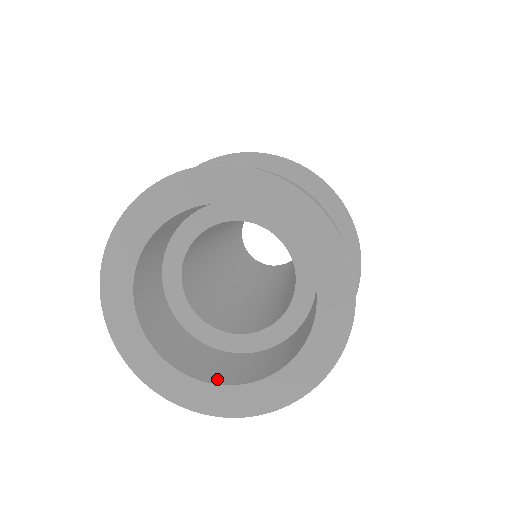
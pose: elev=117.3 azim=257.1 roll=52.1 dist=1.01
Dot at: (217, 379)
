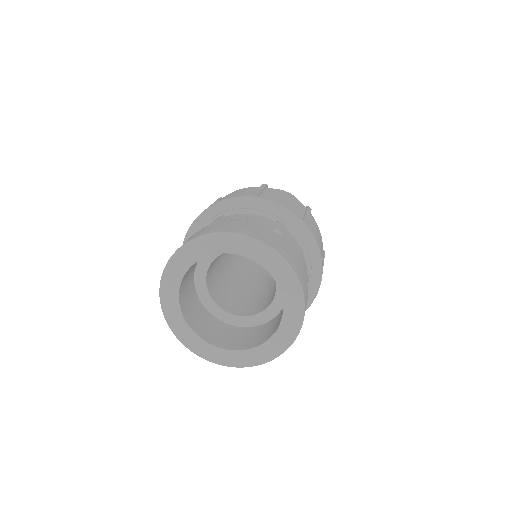
Dot at: (234, 347)
